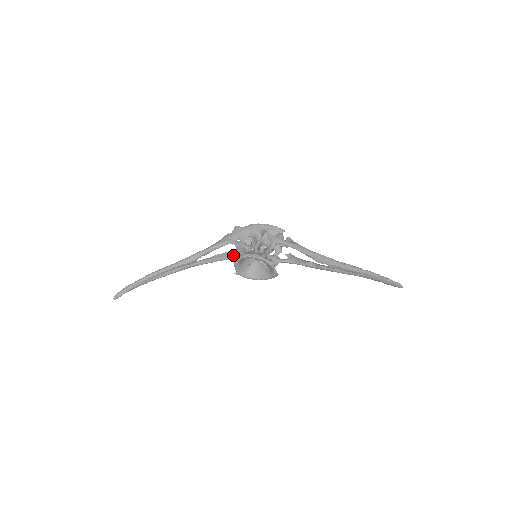
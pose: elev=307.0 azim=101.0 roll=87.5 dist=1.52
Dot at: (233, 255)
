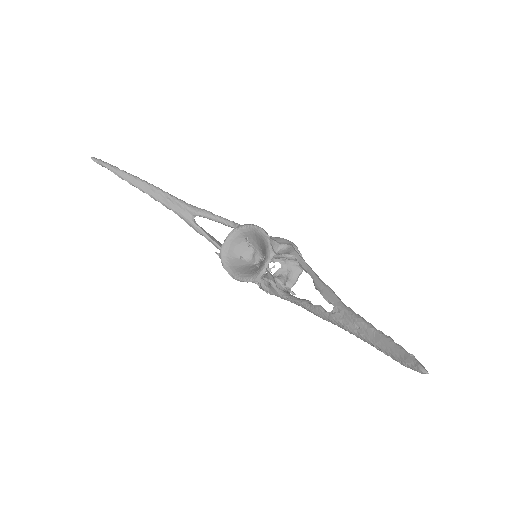
Dot at: occluded
